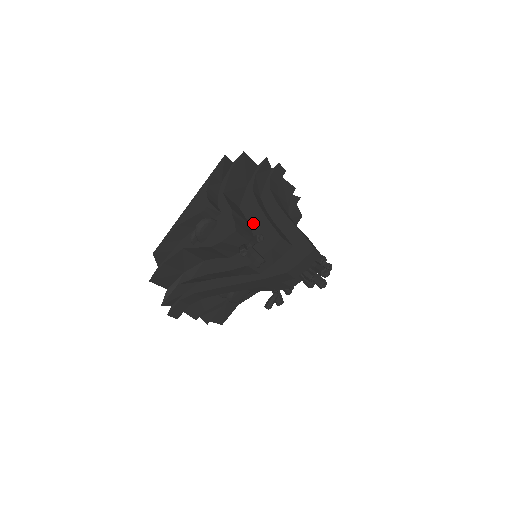
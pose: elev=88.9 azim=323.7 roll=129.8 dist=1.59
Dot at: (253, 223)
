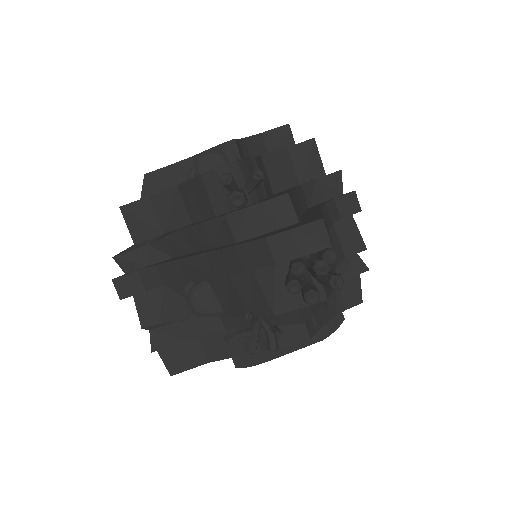
Dot at: occluded
